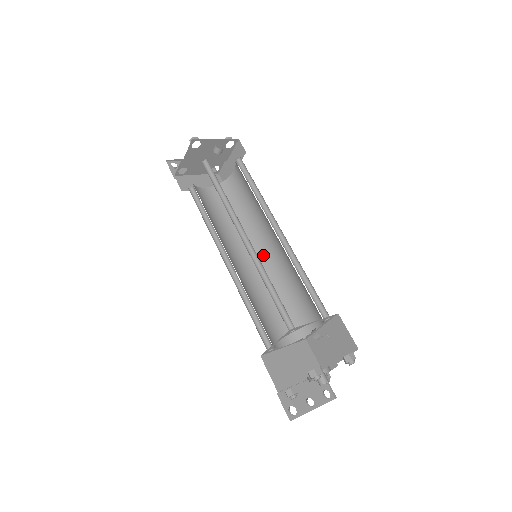
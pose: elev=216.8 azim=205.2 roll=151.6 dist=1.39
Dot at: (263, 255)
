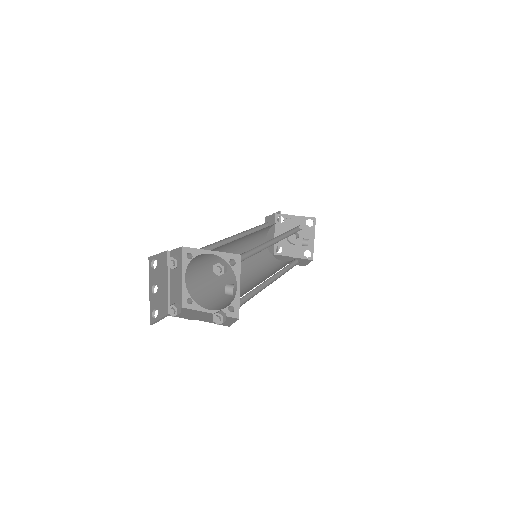
Dot at: occluded
